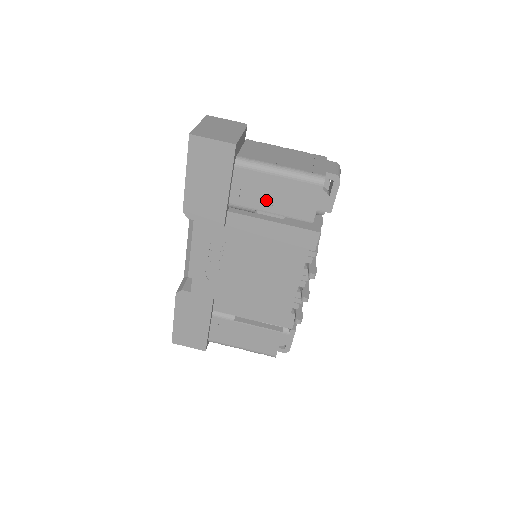
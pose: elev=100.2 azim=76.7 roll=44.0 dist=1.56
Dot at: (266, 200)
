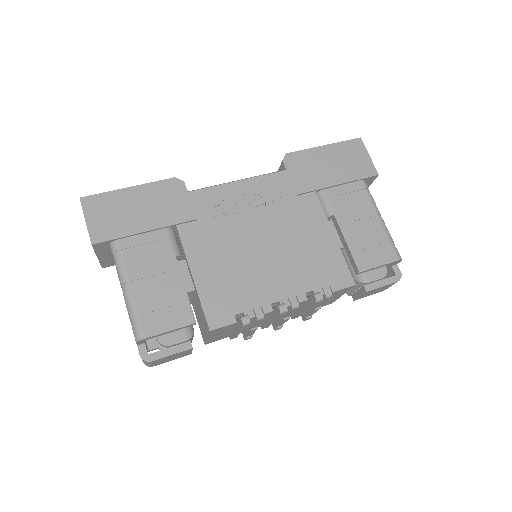
Dot at: (350, 219)
